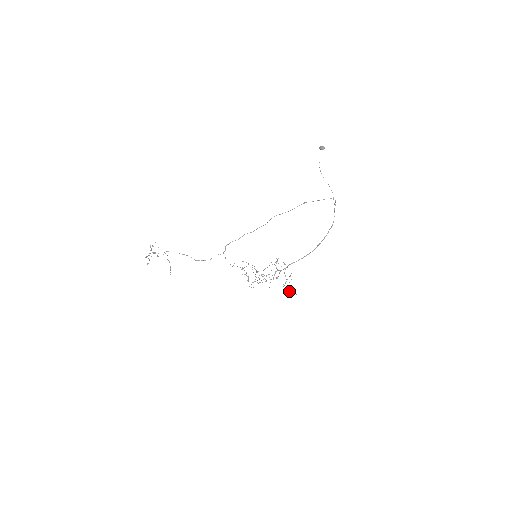
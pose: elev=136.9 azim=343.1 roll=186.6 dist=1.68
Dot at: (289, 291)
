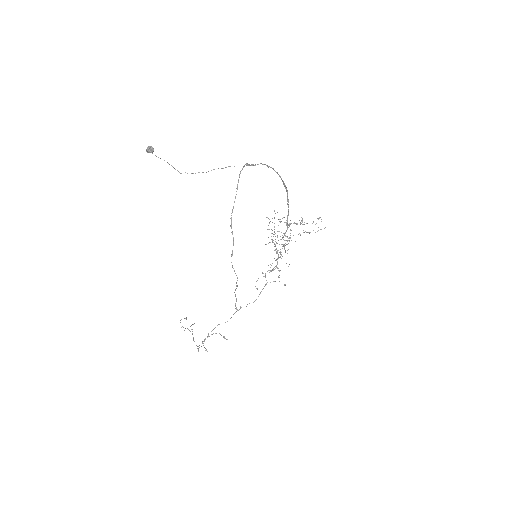
Dot at: occluded
